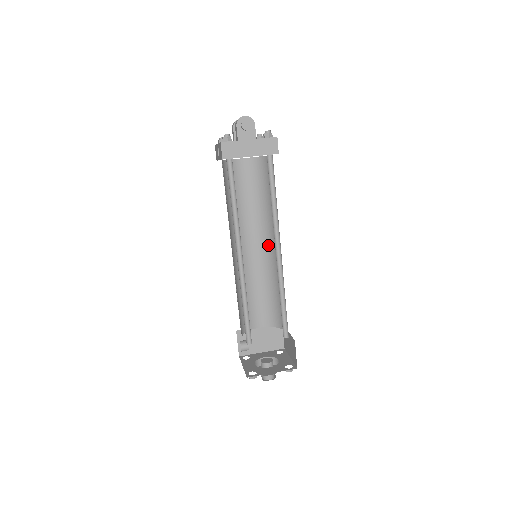
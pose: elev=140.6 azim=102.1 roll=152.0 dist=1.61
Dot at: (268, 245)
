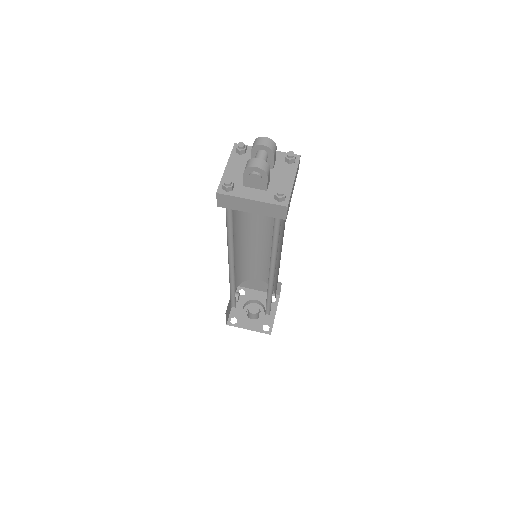
Dot at: occluded
